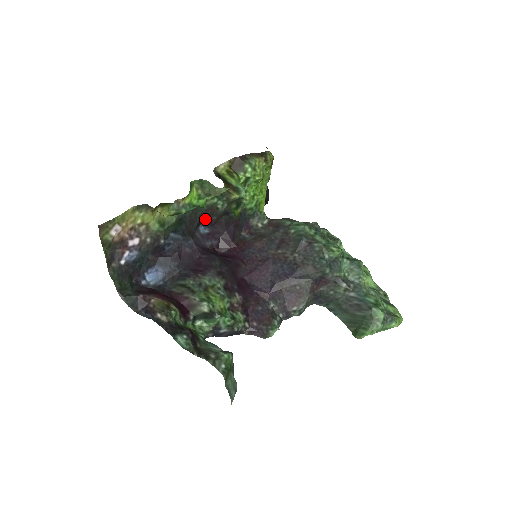
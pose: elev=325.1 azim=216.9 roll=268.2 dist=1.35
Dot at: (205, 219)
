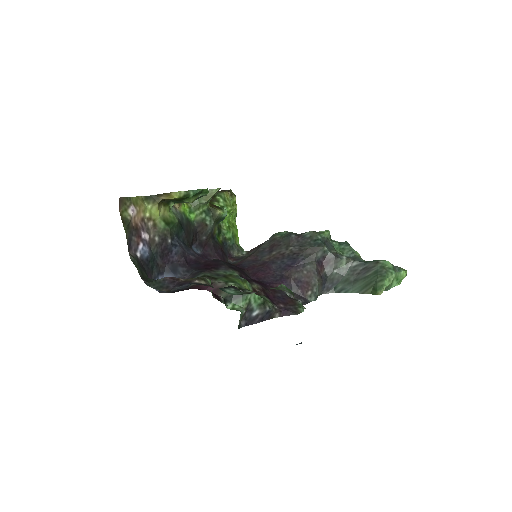
Dot at: (196, 239)
